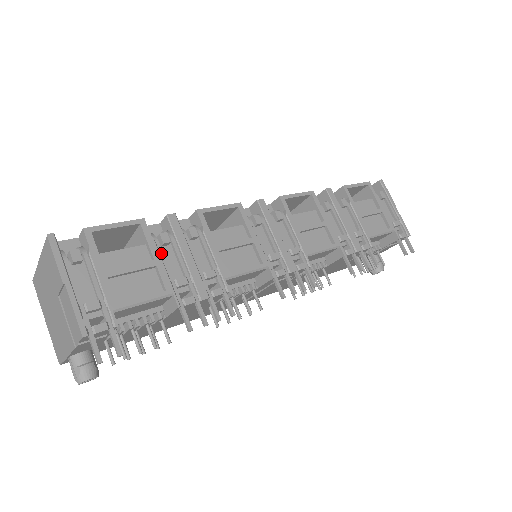
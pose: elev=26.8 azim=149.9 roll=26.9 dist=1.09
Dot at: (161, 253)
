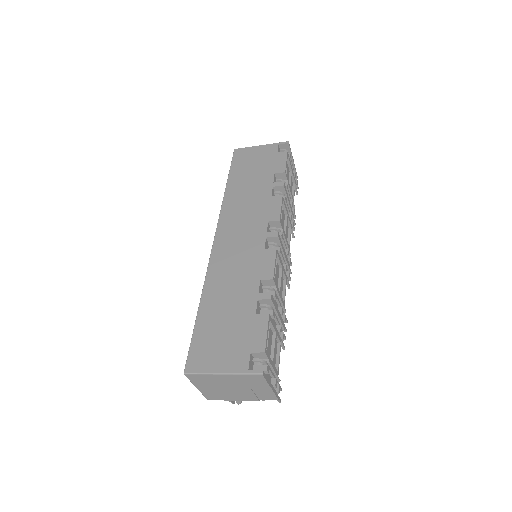
Dot at: (274, 324)
